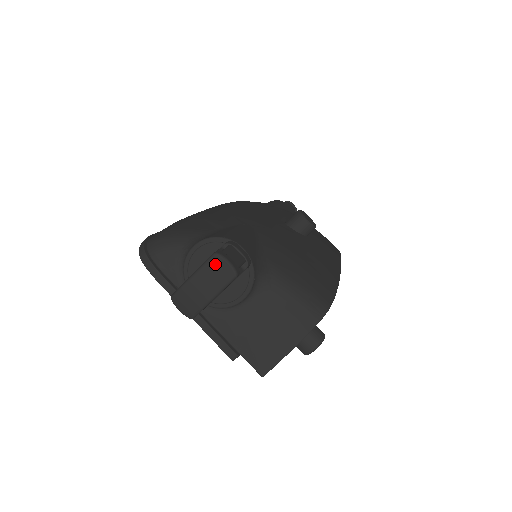
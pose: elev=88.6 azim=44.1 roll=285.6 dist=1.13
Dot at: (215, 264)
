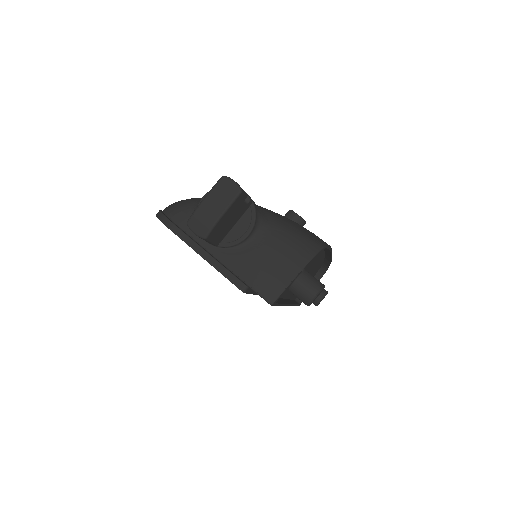
Dot at: (223, 184)
